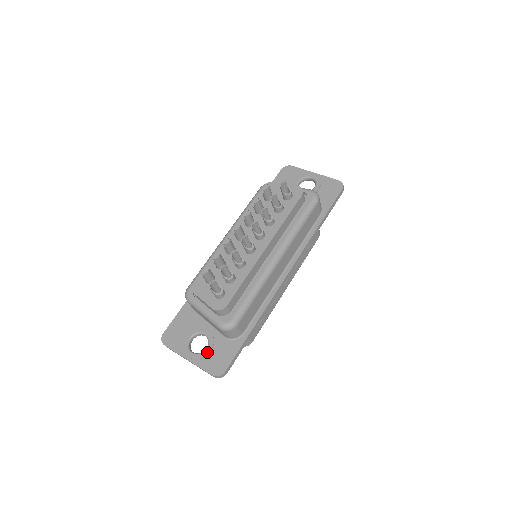
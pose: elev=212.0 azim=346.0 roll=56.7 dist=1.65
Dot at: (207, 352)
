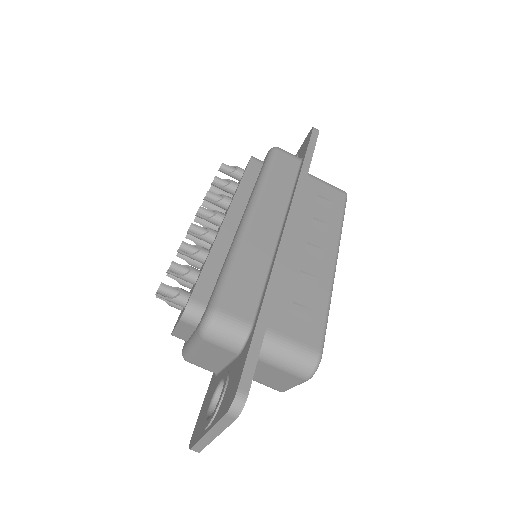
Dot at: (221, 395)
